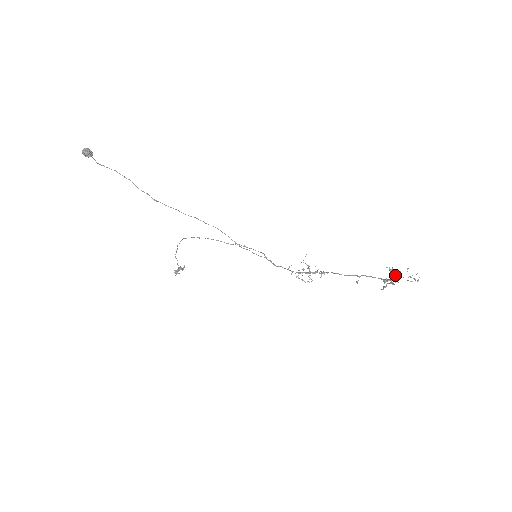
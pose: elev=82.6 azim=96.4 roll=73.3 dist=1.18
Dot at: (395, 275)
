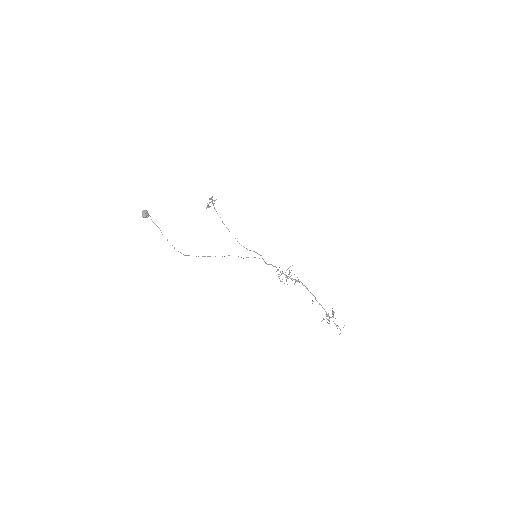
Dot at: (333, 317)
